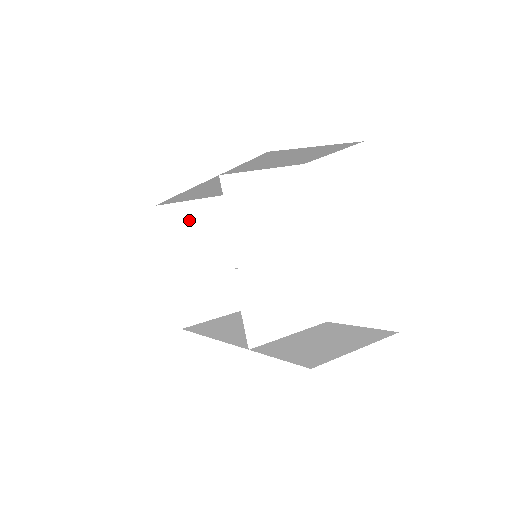
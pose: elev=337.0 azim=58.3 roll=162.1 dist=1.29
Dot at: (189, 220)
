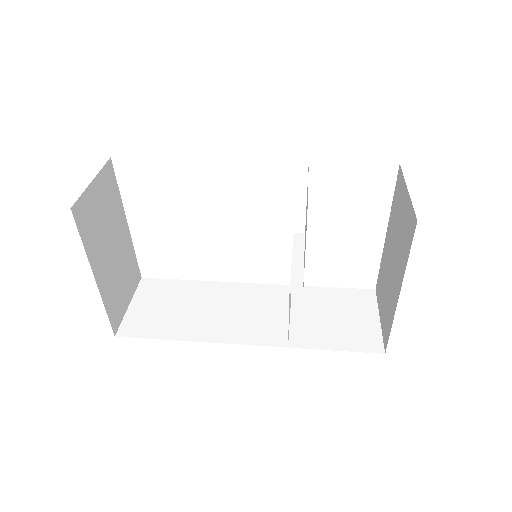
Dot at: (97, 207)
